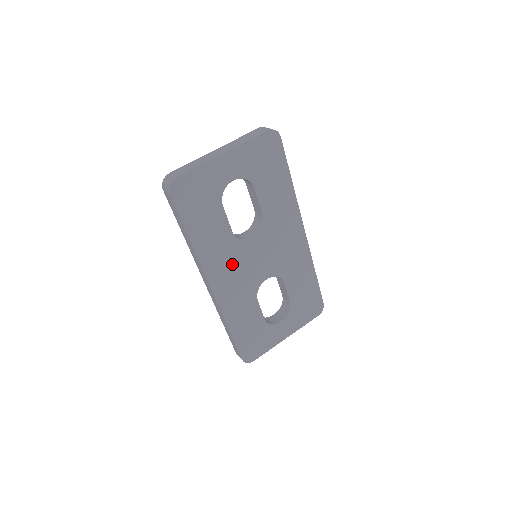
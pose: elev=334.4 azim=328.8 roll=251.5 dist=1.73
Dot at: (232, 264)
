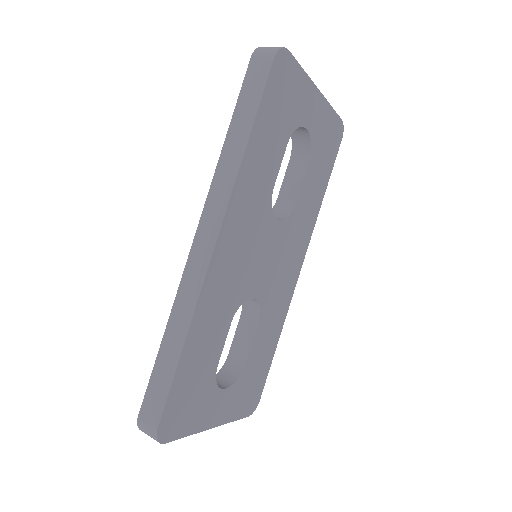
Dot at: (249, 232)
